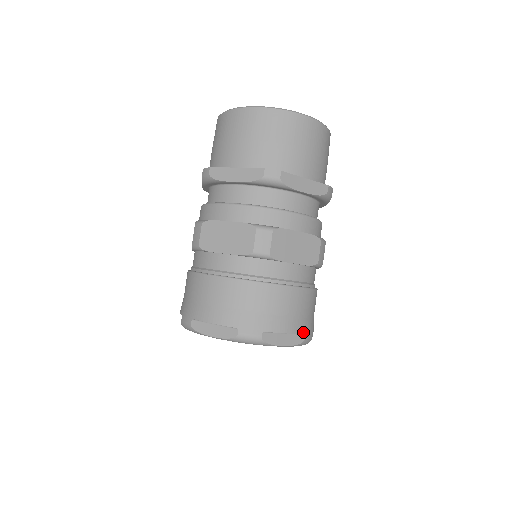
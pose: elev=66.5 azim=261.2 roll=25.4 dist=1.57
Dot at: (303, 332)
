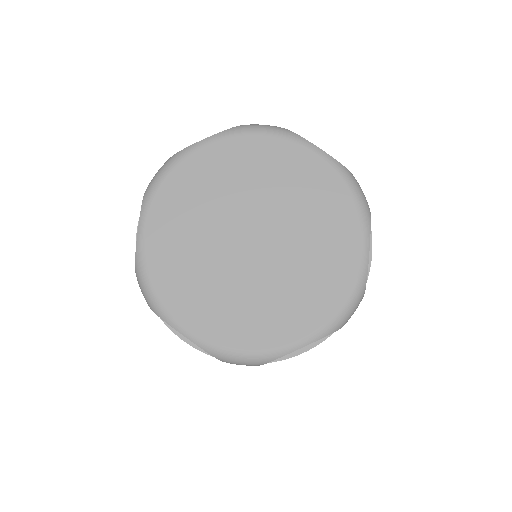
Dot at: occluded
